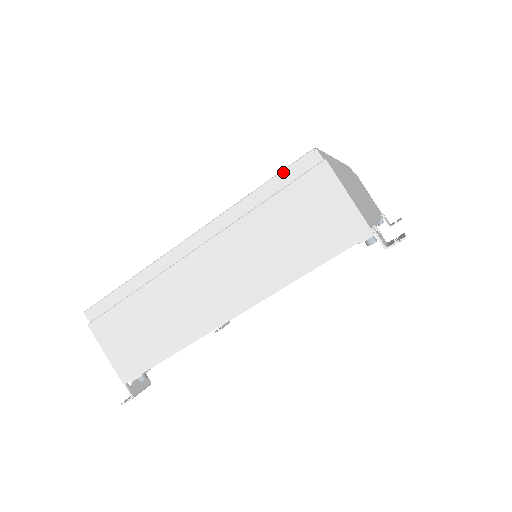
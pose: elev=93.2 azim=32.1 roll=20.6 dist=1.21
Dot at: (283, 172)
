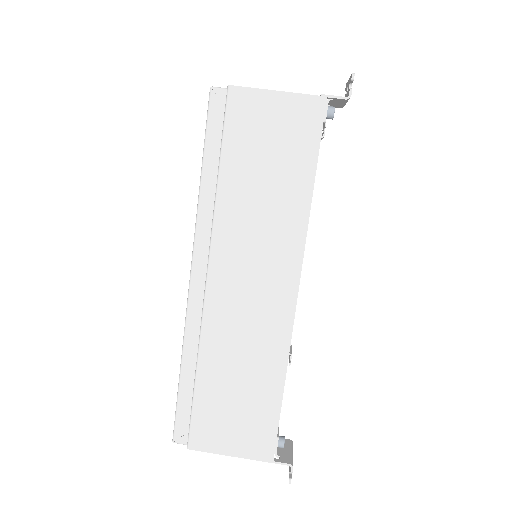
Dot at: (207, 133)
